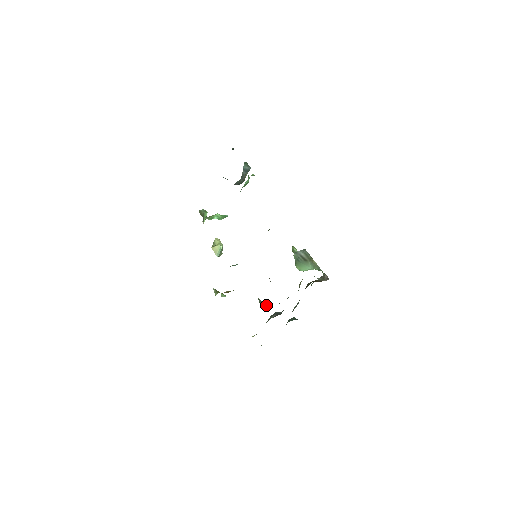
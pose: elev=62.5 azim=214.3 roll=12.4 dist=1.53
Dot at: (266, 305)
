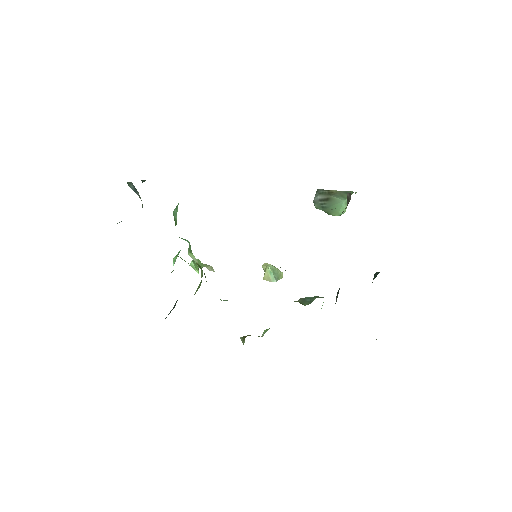
Dot at: (312, 298)
